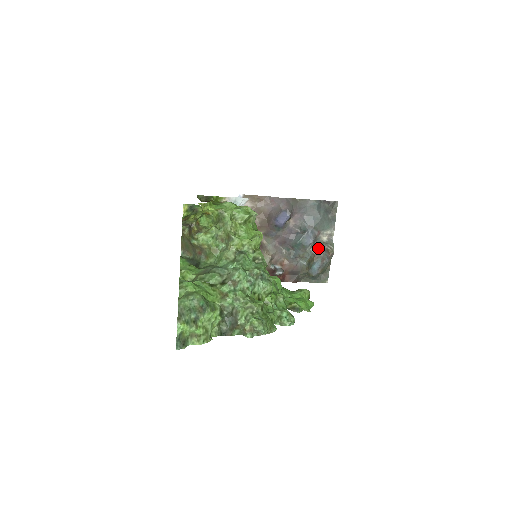
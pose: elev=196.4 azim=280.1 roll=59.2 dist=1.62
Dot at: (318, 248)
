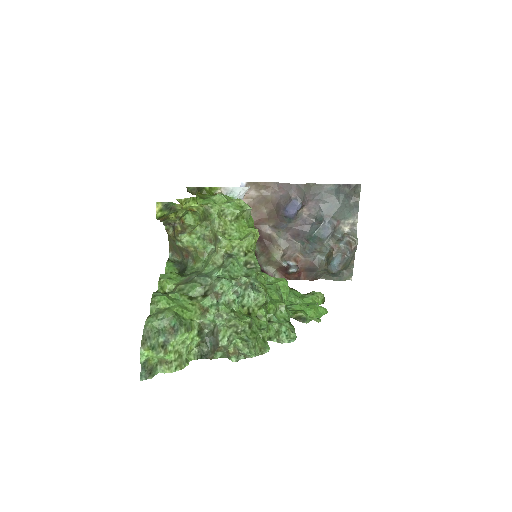
Dot at: (338, 241)
